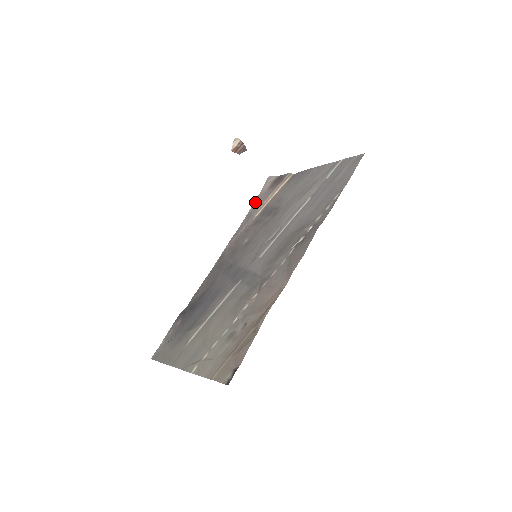
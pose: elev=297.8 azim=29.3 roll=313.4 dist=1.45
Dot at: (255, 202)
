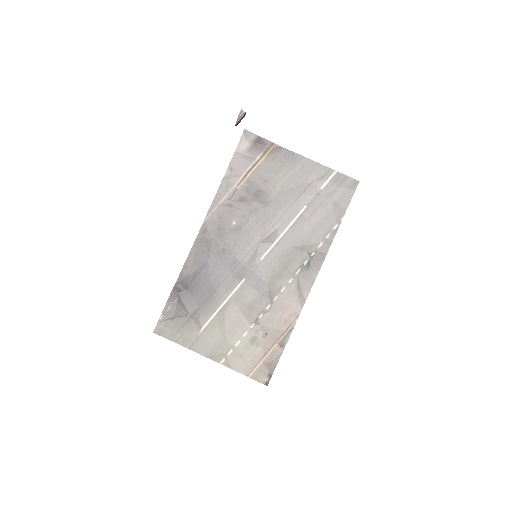
Dot at: (232, 164)
